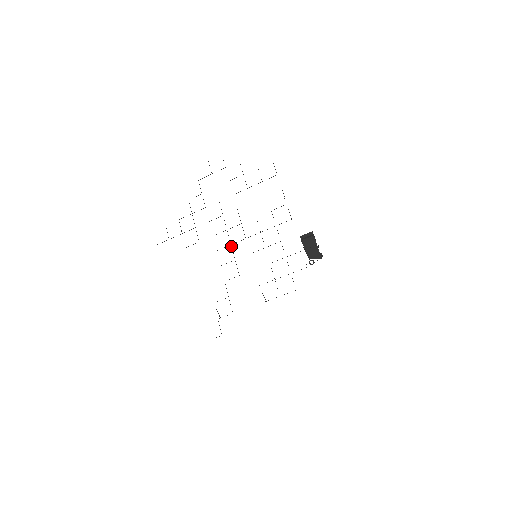
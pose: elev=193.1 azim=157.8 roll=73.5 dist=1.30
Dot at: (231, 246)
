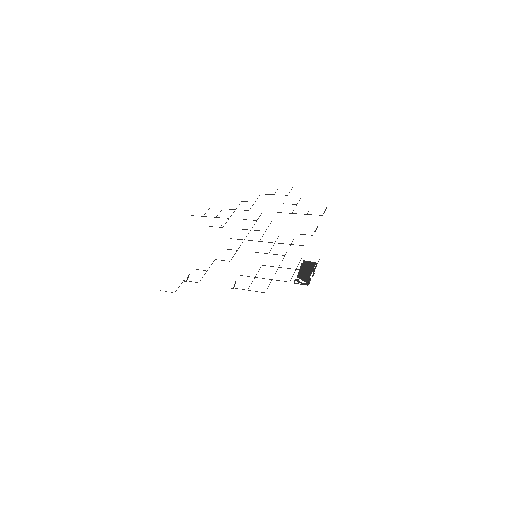
Dot at: occluded
